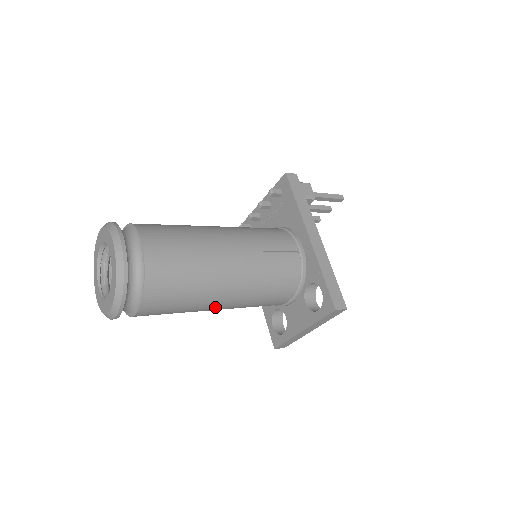
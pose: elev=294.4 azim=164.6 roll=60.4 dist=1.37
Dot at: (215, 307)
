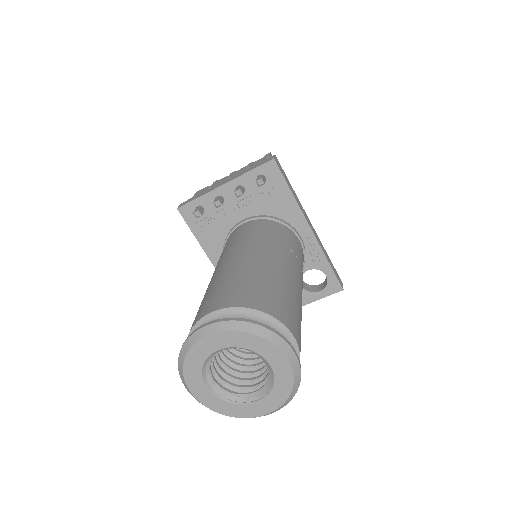
Dot at: occluded
